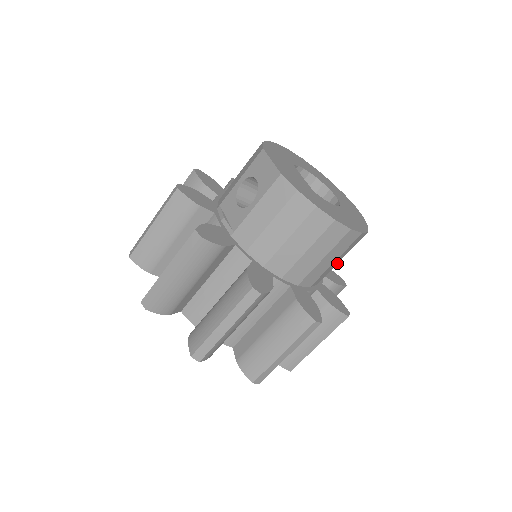
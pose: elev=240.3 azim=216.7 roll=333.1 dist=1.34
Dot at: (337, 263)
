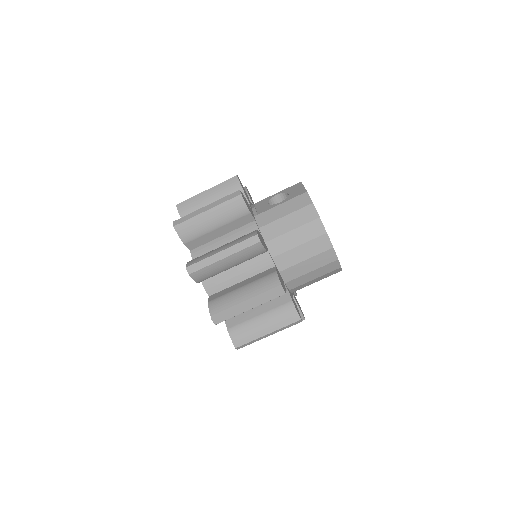
Dot at: (310, 280)
